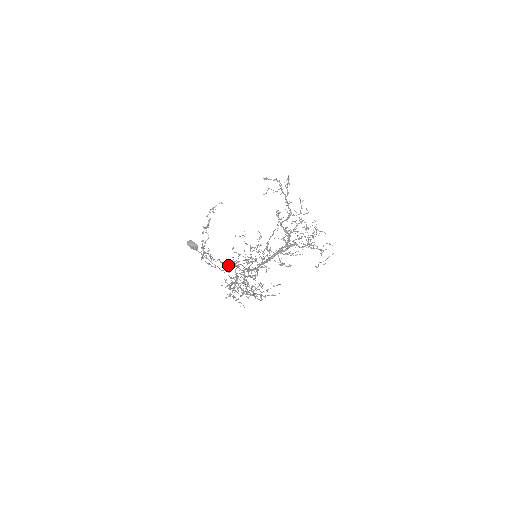
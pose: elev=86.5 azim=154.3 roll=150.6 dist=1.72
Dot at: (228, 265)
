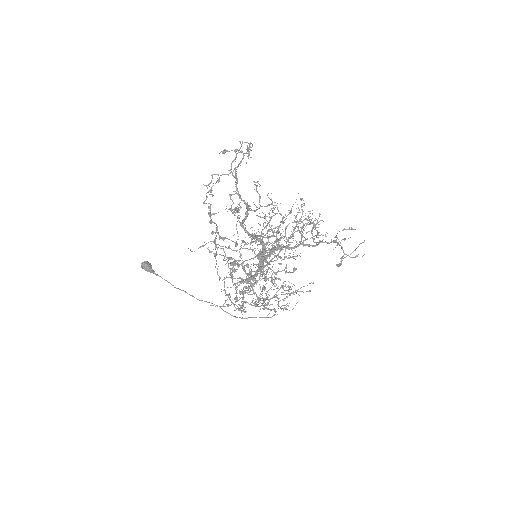
Dot at: (232, 268)
